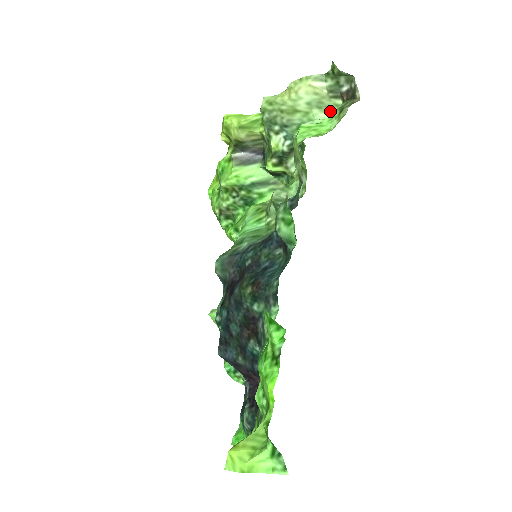
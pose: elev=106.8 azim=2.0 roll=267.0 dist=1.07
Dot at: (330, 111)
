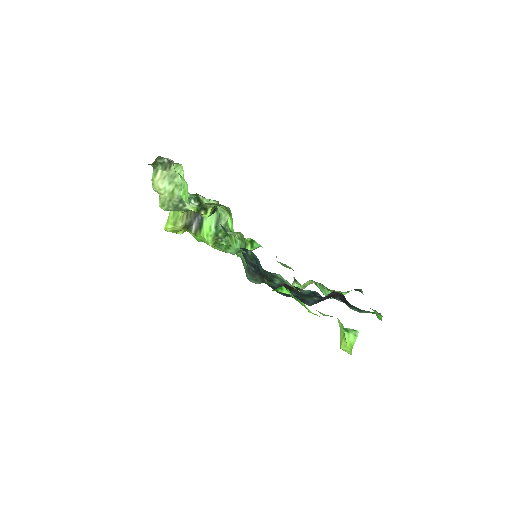
Dot at: (179, 171)
